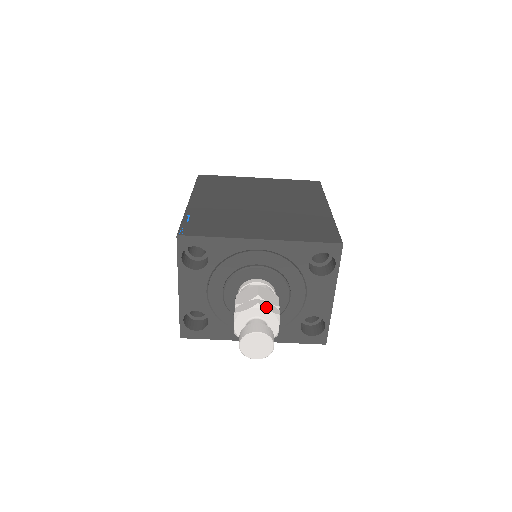
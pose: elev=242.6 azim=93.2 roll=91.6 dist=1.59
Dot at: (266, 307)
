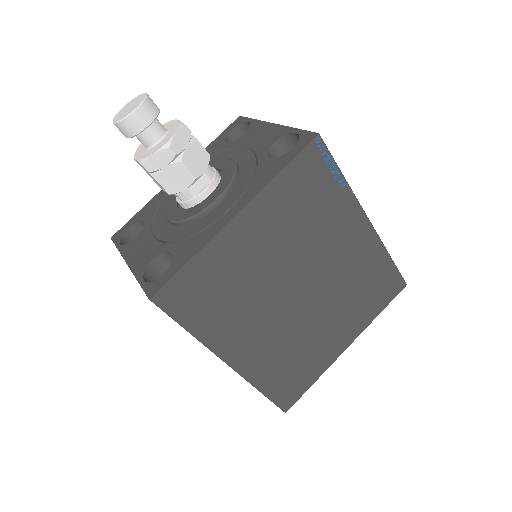
Dot at: occluded
